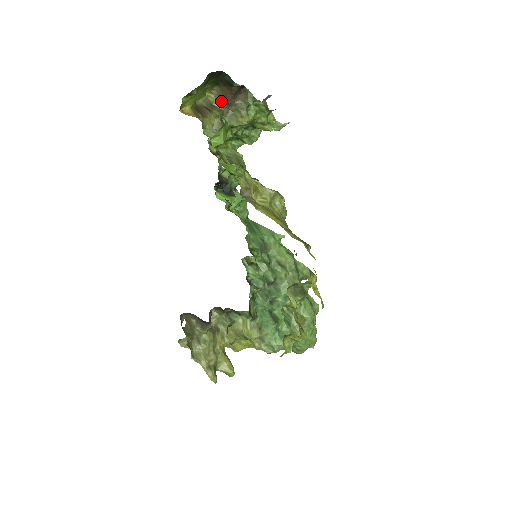
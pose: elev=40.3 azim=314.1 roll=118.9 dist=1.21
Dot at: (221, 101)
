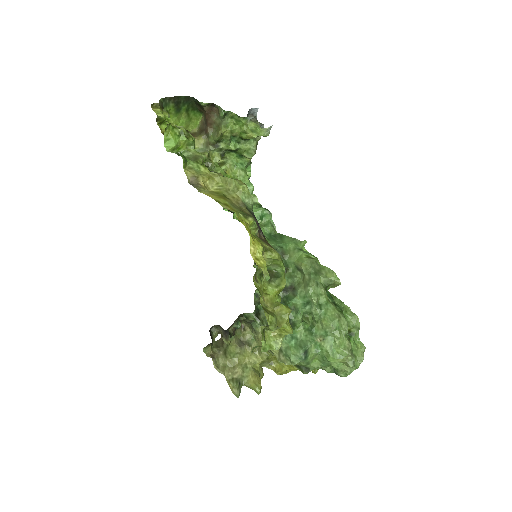
Dot at: (206, 124)
